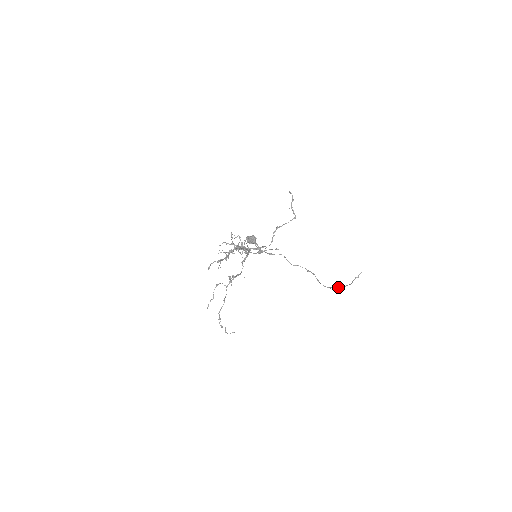
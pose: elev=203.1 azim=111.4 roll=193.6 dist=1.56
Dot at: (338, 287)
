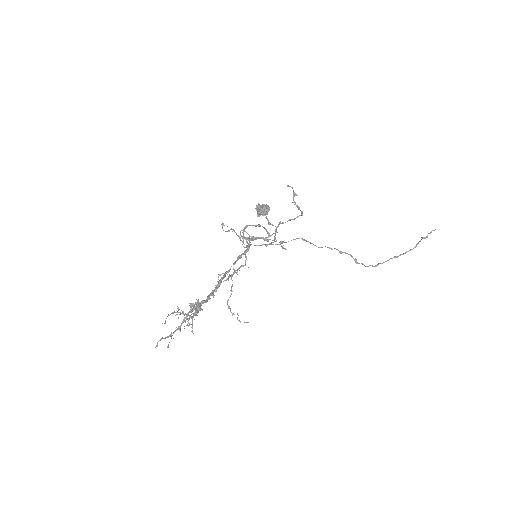
Dot at: (390, 258)
